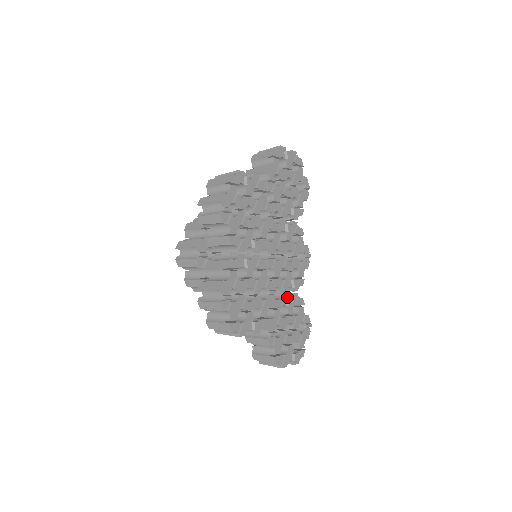
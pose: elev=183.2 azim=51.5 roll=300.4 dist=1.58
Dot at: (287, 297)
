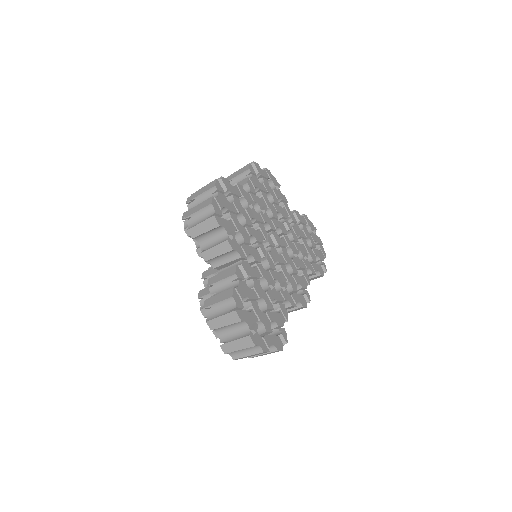
Dot at: occluded
